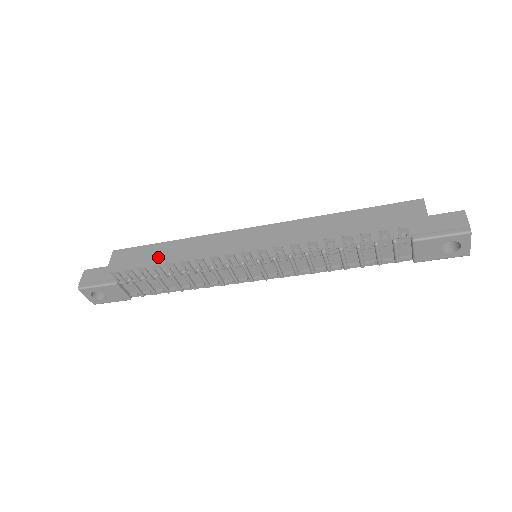
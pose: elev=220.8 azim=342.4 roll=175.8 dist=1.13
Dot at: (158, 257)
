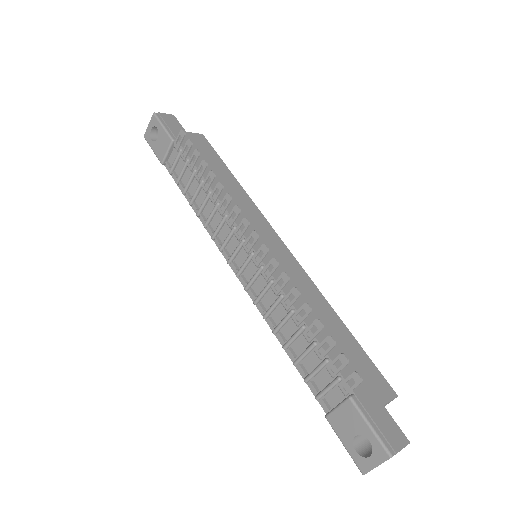
Dot at: (214, 169)
